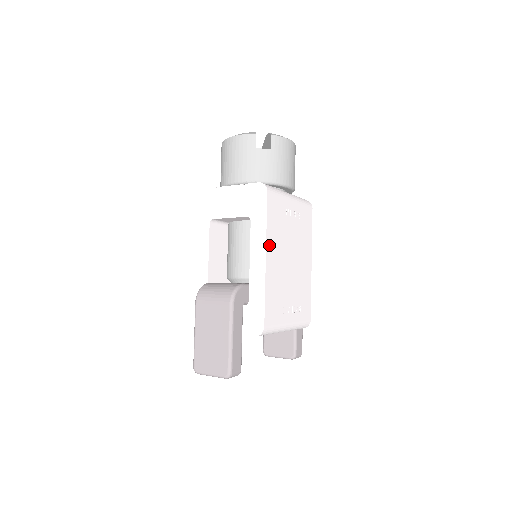
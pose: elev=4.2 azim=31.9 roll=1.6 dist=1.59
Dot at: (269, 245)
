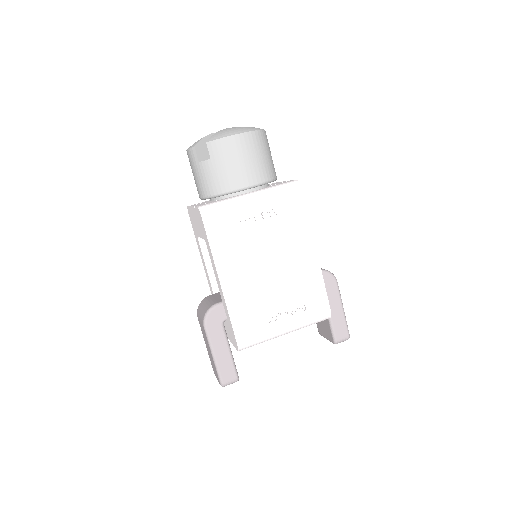
Dot at: (222, 267)
